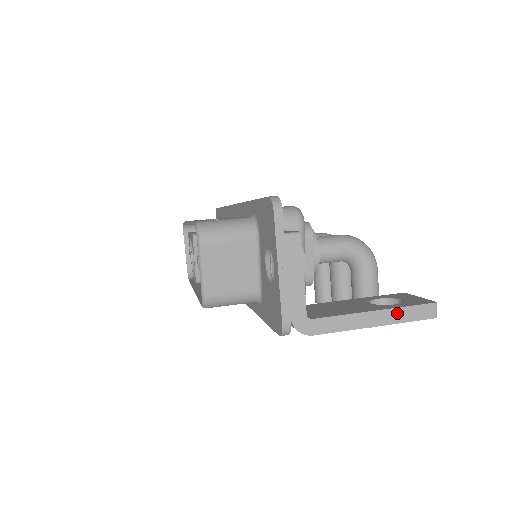
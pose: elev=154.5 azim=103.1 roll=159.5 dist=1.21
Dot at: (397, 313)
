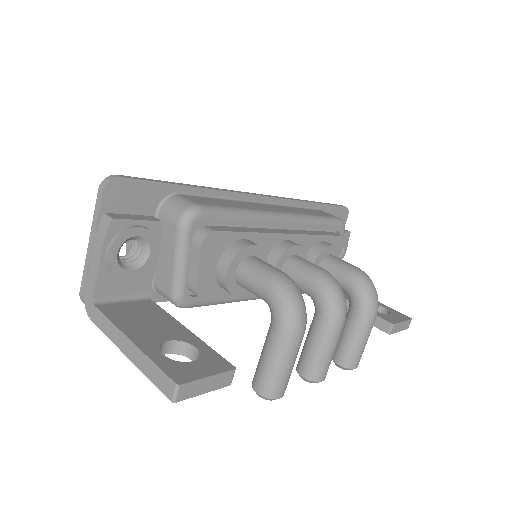
Dot at: (144, 360)
